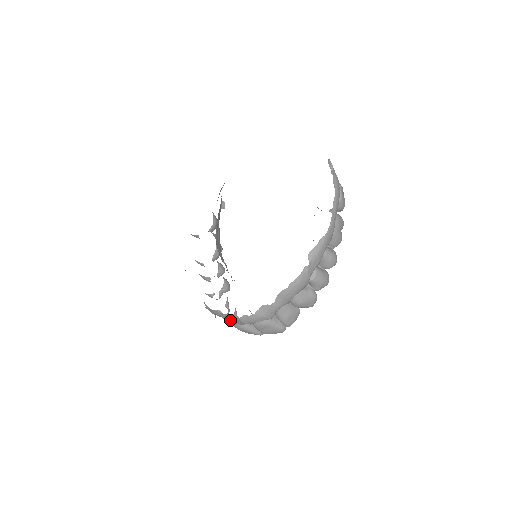
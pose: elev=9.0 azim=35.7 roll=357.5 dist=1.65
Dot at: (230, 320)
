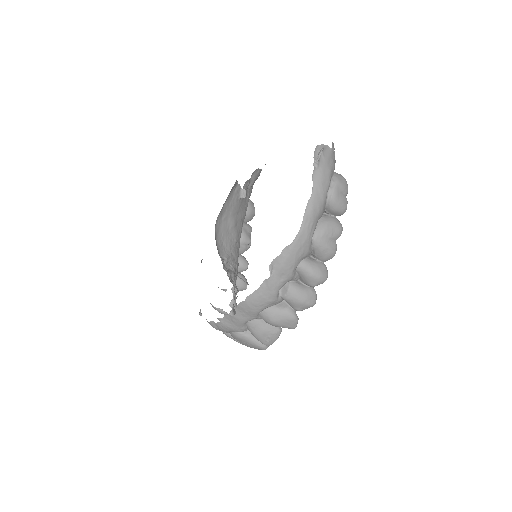
Dot at: occluded
